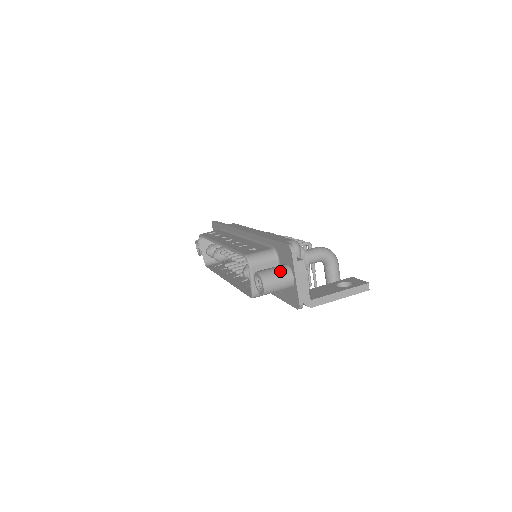
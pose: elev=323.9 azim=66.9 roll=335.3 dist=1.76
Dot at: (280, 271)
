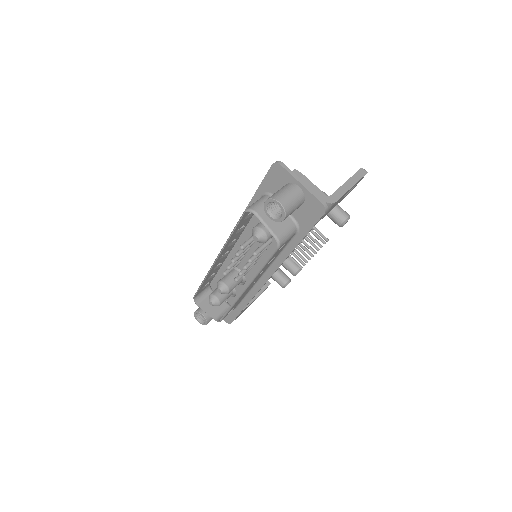
Dot at: (283, 188)
